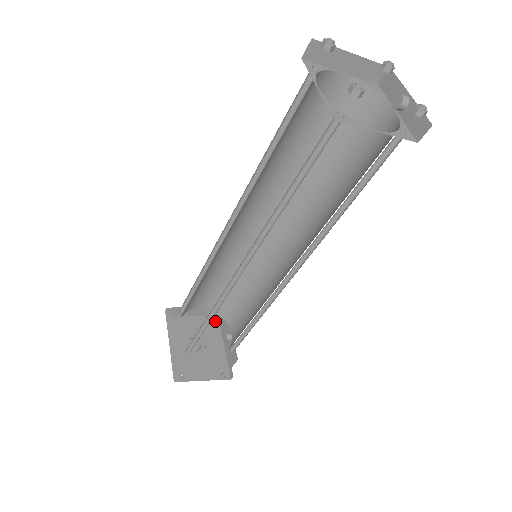
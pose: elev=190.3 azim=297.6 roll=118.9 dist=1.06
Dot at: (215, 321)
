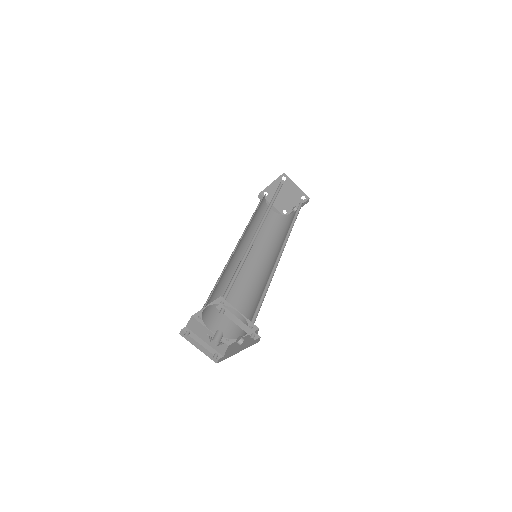
Dot at: occluded
